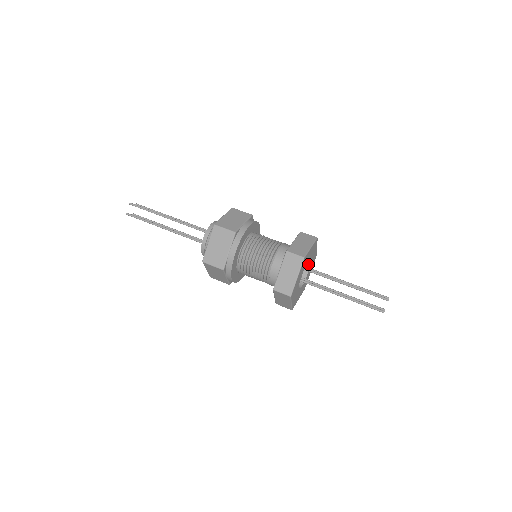
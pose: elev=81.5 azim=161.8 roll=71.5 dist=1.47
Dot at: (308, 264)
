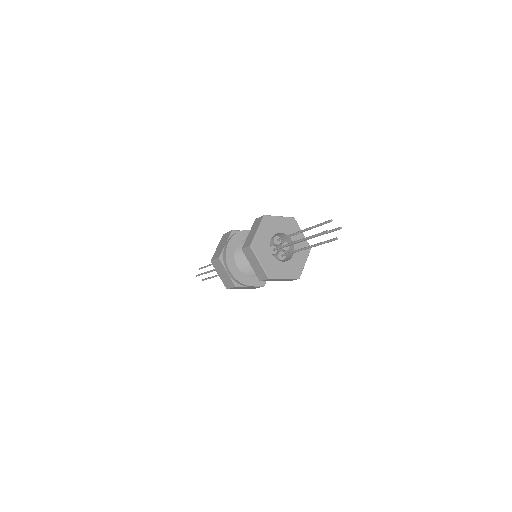
Dot at: (293, 246)
